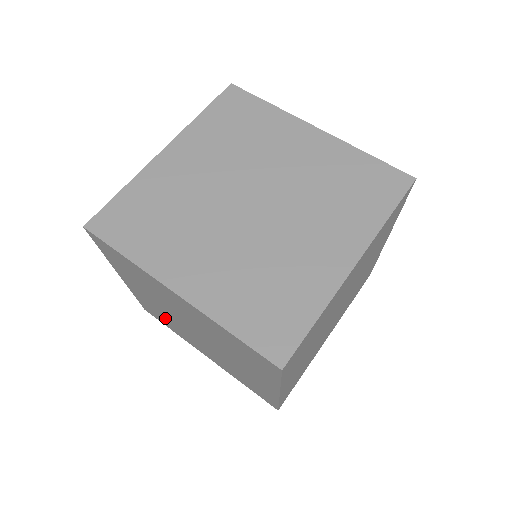
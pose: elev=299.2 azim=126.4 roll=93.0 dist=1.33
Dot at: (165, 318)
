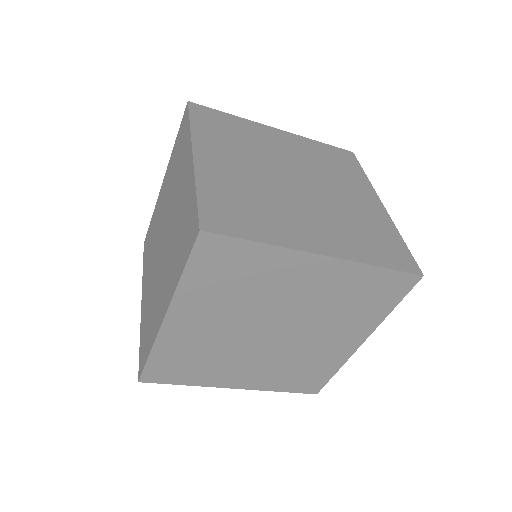
Dot at: (153, 239)
